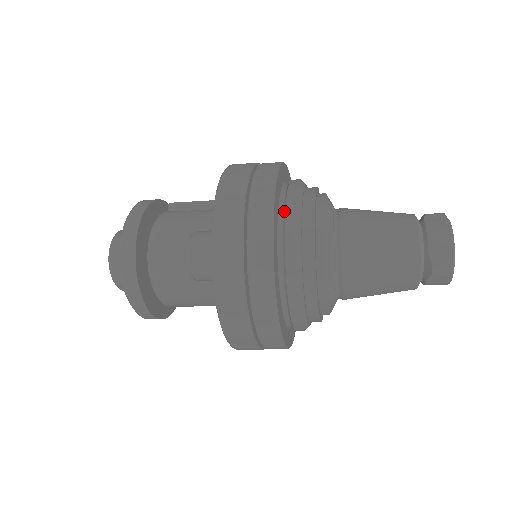
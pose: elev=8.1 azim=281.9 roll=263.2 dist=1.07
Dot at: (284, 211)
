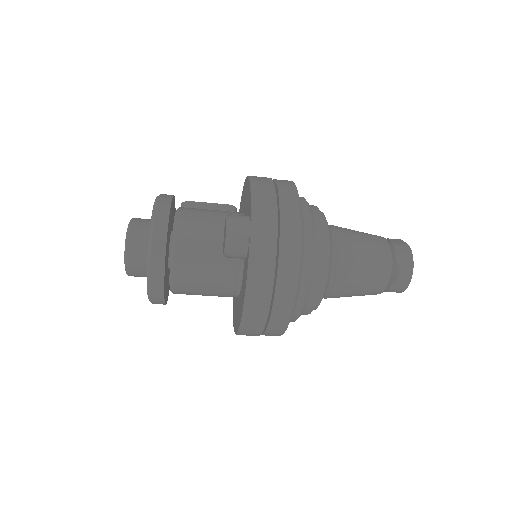
Dot at: occluded
